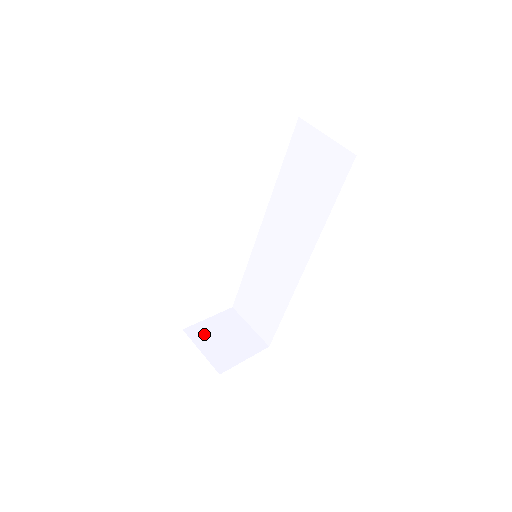
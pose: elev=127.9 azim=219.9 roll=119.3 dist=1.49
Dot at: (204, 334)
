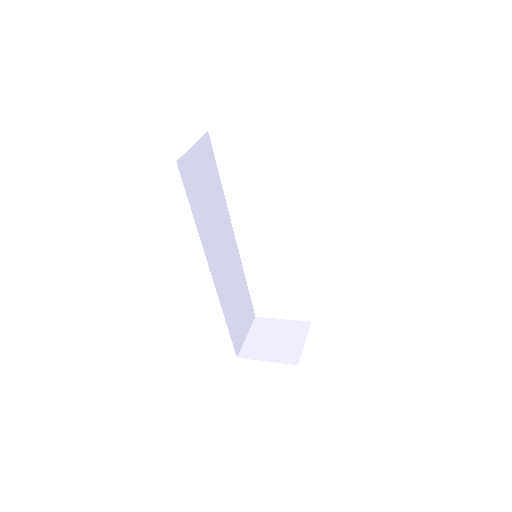
Dot at: (264, 327)
